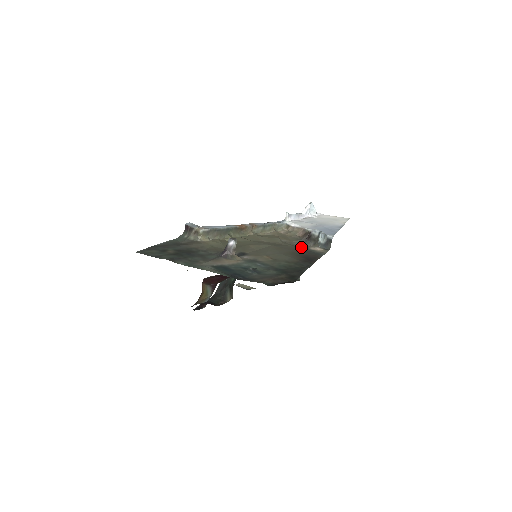
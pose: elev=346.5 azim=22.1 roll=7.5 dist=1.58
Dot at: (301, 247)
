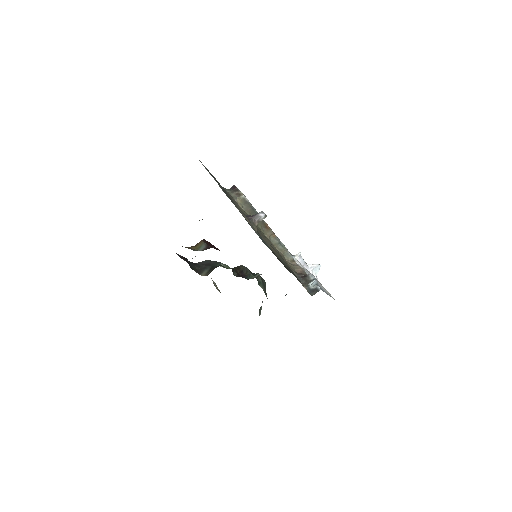
Dot at: occluded
